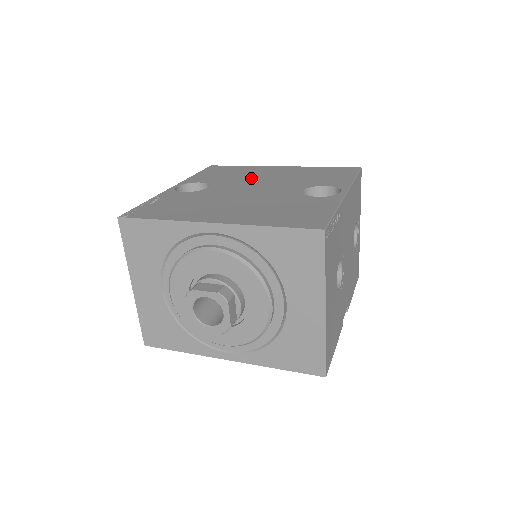
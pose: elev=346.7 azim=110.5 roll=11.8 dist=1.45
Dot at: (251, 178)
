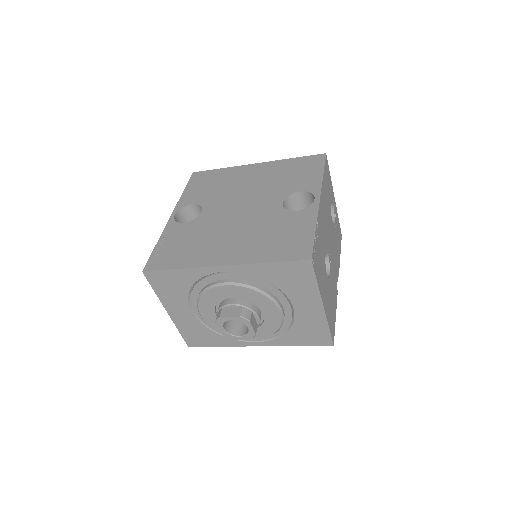
Dot at: (234, 189)
